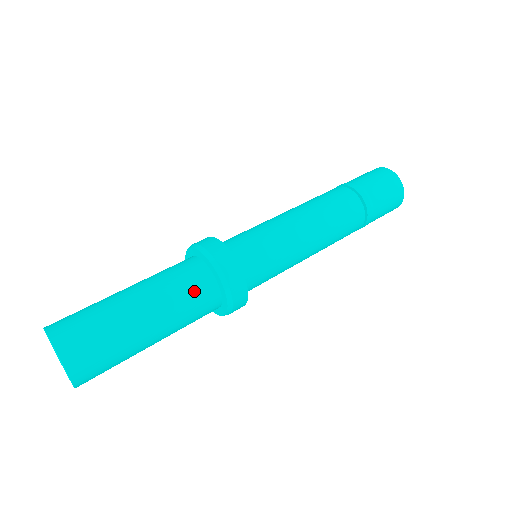
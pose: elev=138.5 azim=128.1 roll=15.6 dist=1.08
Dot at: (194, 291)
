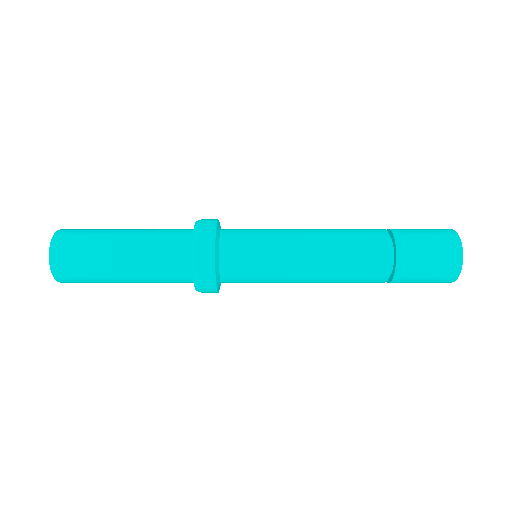
Dot at: (172, 232)
